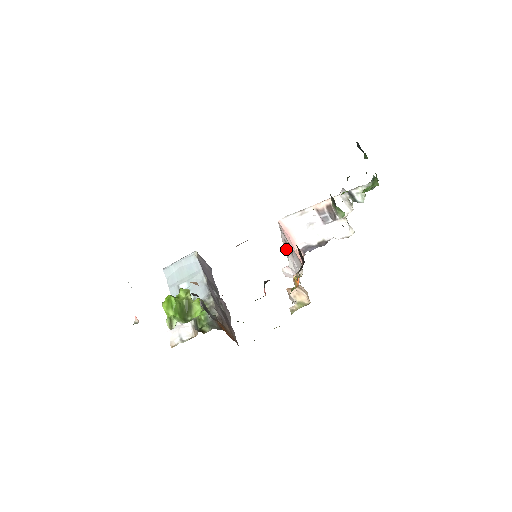
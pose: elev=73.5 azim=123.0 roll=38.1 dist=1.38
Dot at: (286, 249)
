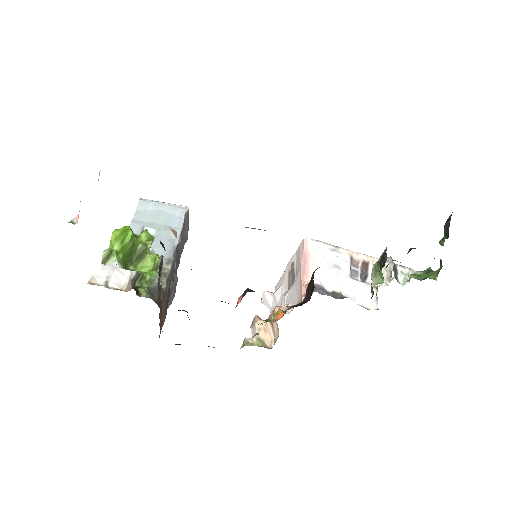
Dot at: (285, 274)
